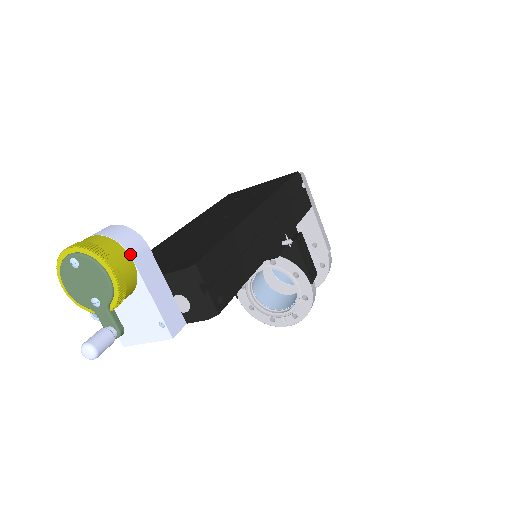
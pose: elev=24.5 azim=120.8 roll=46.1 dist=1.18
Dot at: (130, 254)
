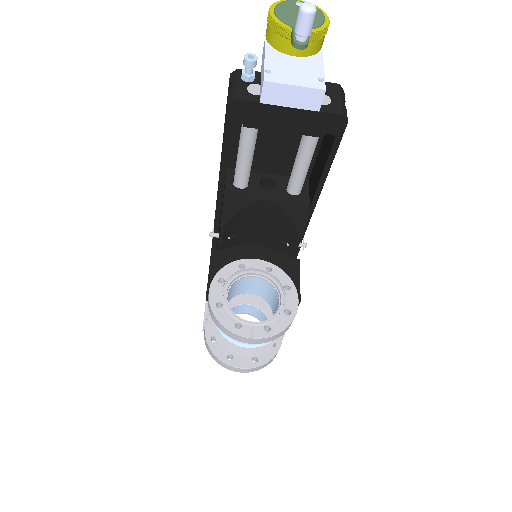
Dot at: occluded
